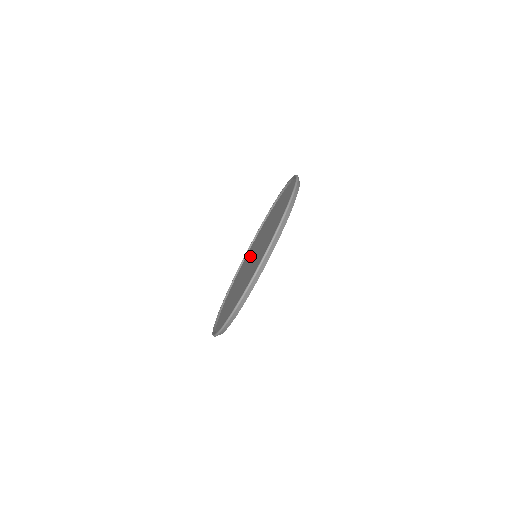
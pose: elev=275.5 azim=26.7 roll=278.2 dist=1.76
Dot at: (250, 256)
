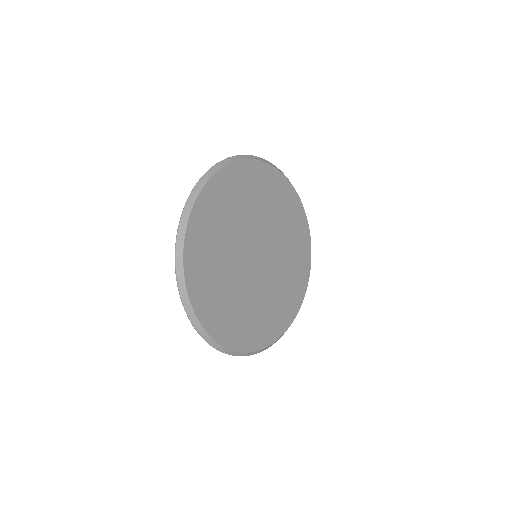
Dot at: occluded
